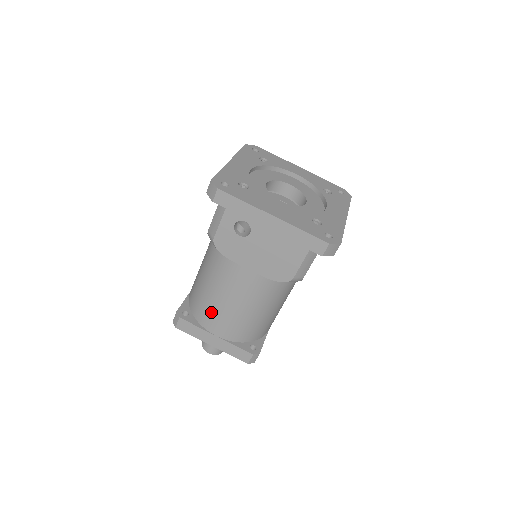
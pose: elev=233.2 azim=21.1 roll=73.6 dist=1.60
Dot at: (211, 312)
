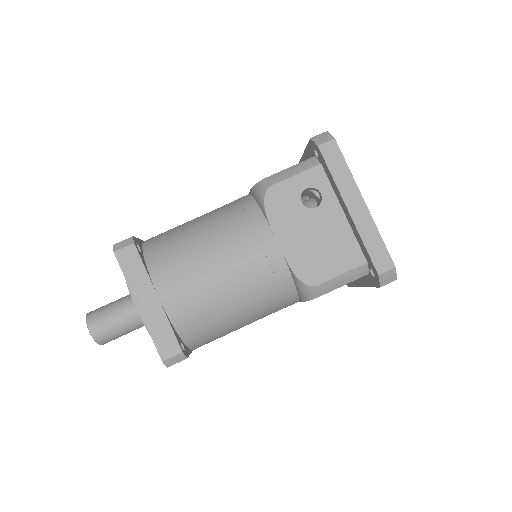
Dot at: (181, 264)
